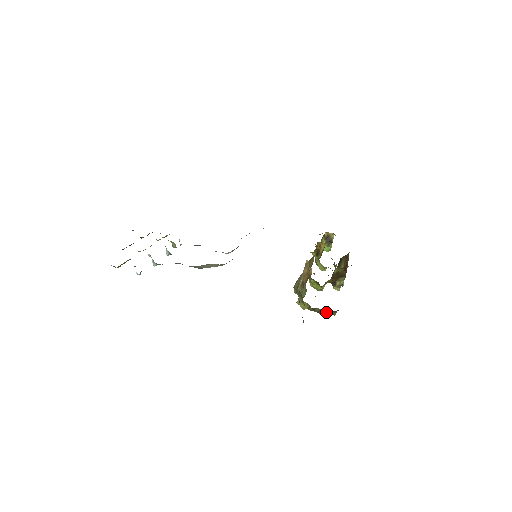
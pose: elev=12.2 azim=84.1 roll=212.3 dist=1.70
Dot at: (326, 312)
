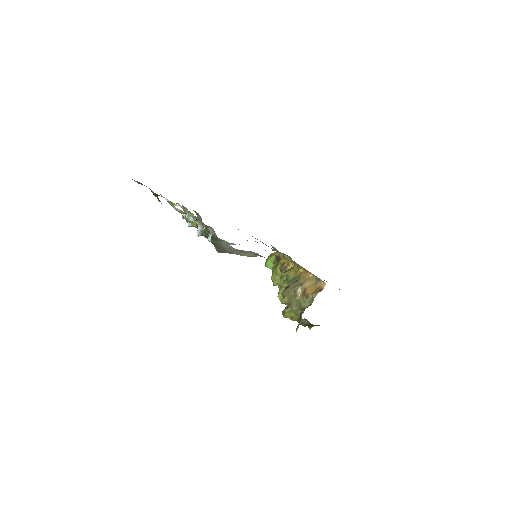
Dot at: (310, 324)
